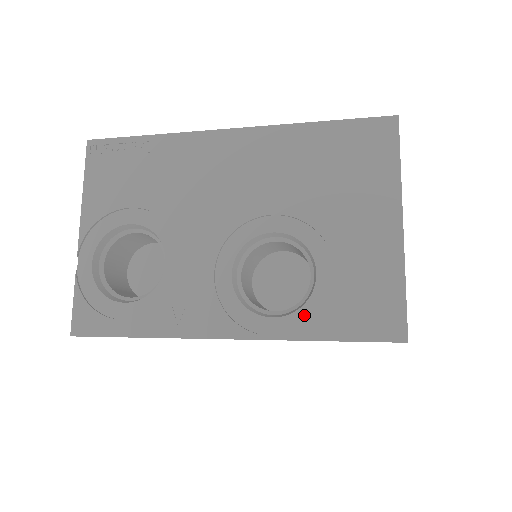
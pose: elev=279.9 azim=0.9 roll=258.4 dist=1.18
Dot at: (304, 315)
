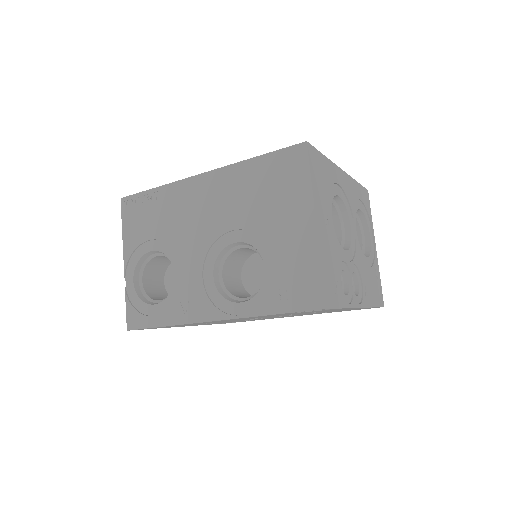
Dot at: (260, 298)
